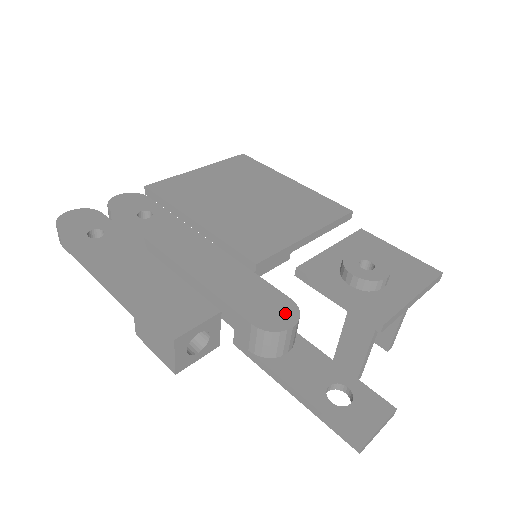
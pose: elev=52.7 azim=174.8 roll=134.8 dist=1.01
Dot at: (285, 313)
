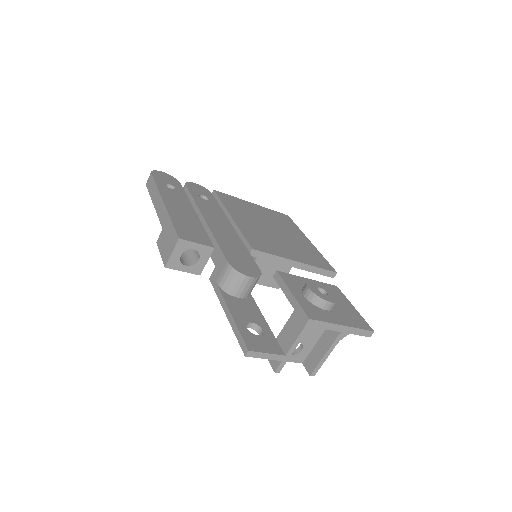
Dot at: (251, 271)
